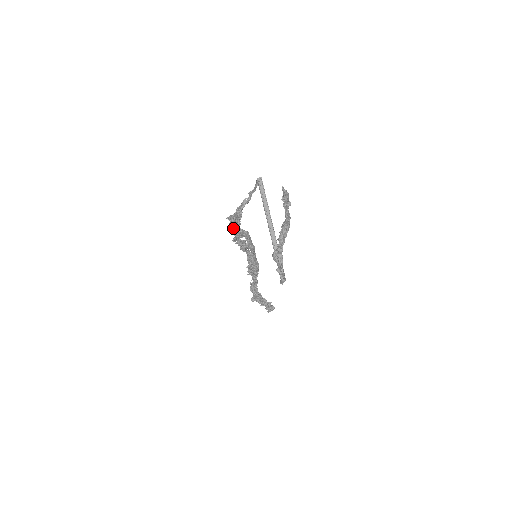
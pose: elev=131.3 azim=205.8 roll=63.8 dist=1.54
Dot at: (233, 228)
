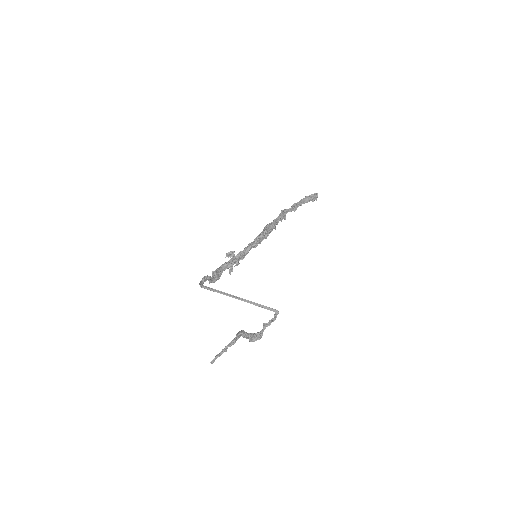
Dot at: occluded
